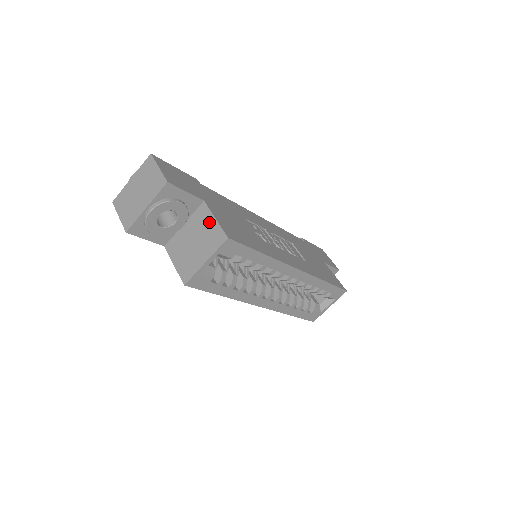
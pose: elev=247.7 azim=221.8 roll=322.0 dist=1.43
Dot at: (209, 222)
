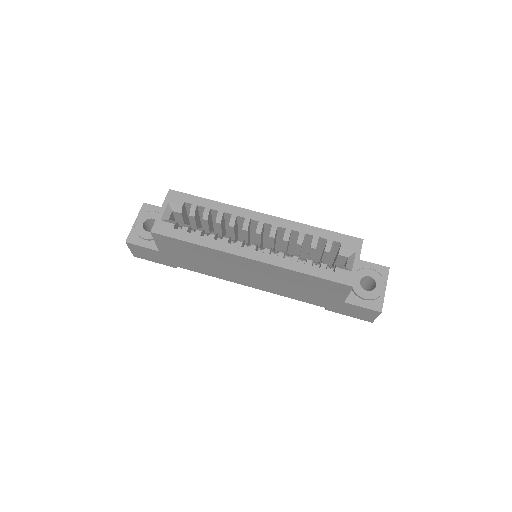
Dot at: occluded
